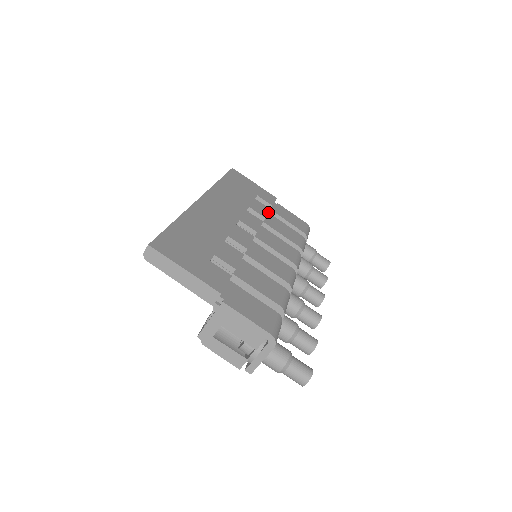
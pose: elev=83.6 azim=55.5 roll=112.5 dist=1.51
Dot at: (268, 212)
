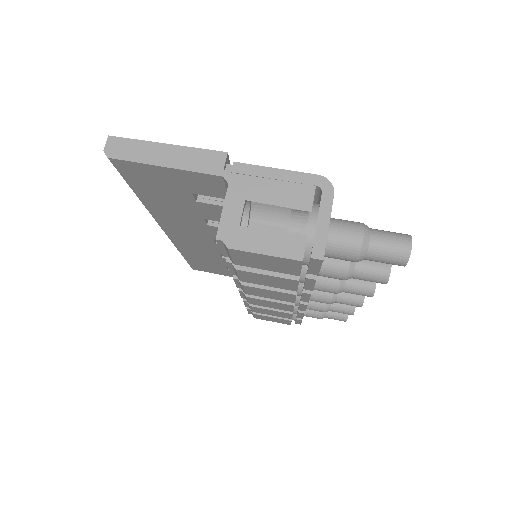
Dot at: occluded
